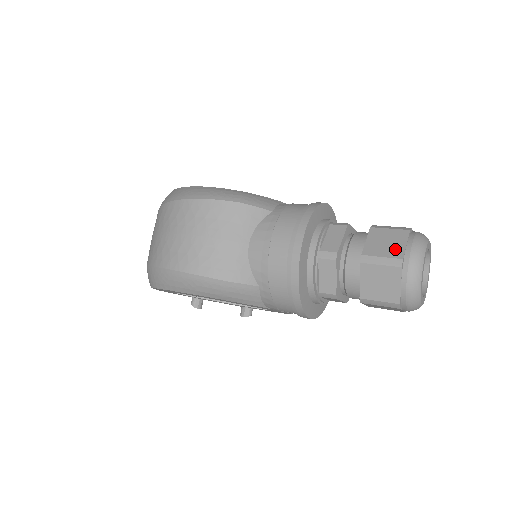
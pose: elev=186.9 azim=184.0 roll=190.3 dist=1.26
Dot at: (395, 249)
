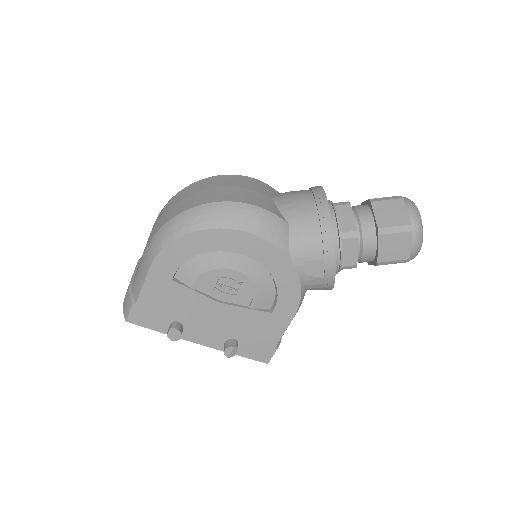
Dot at: occluded
